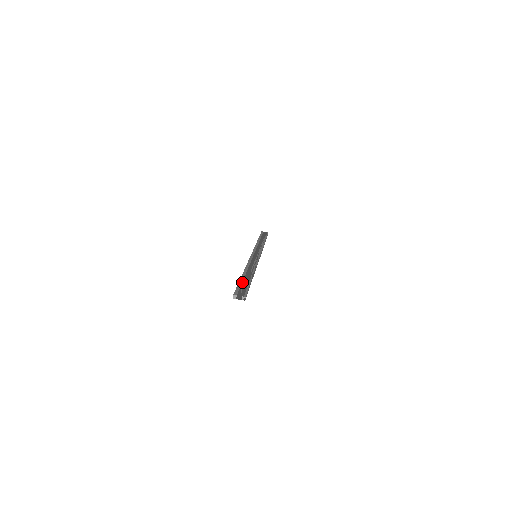
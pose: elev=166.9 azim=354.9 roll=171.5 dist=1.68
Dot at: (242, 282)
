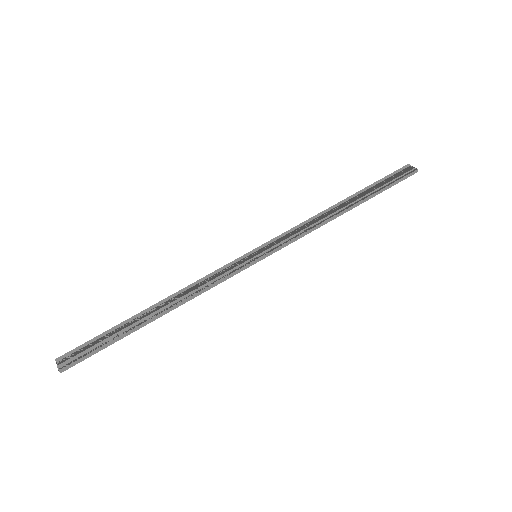
Dot at: (109, 332)
